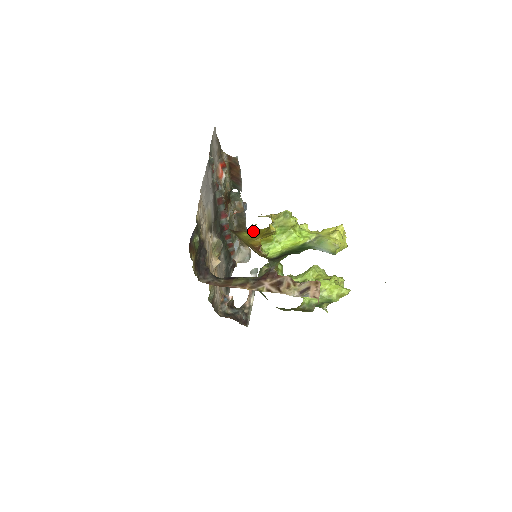
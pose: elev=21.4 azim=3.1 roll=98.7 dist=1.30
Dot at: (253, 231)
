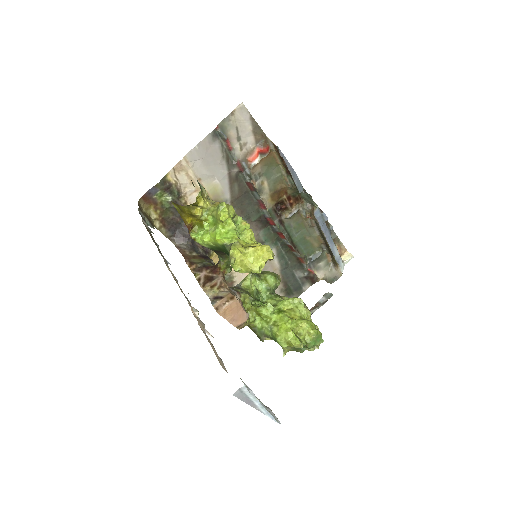
Dot at: (178, 205)
